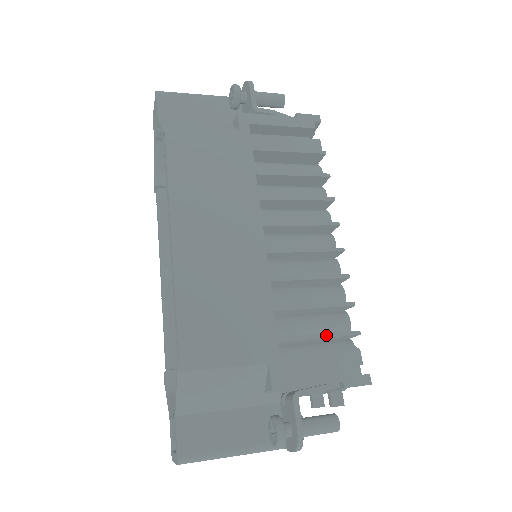
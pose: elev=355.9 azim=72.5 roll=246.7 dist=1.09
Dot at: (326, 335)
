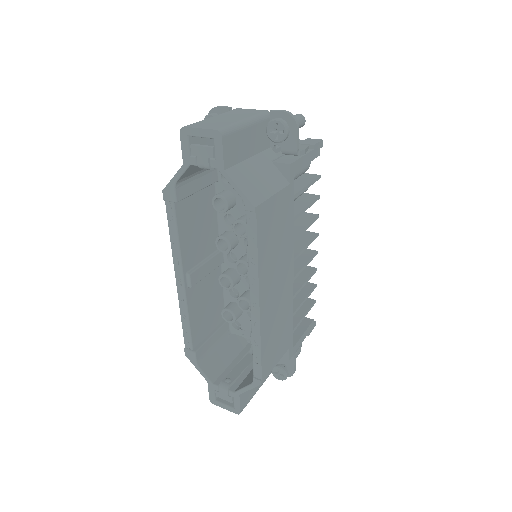
Dot at: (307, 313)
